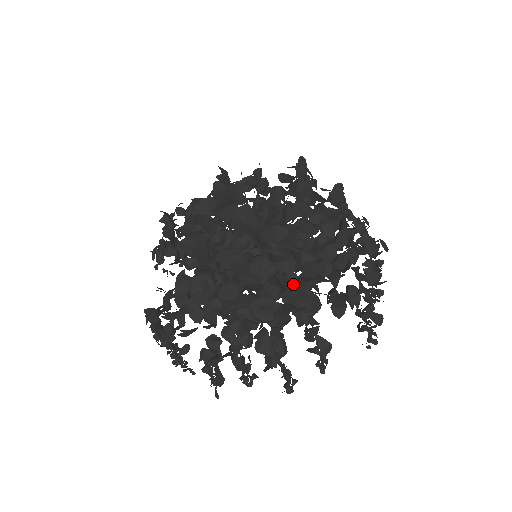
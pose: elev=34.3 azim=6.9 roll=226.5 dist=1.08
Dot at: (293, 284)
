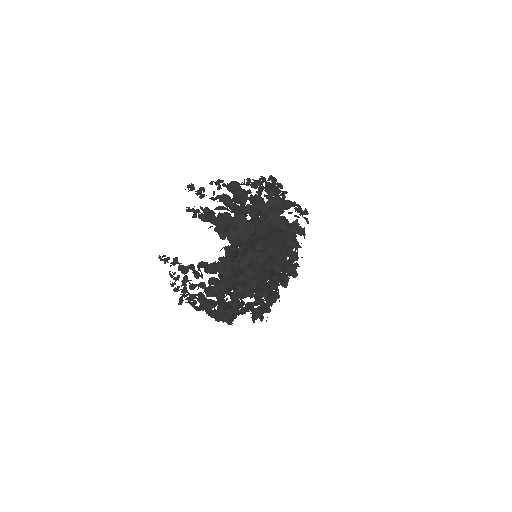
Dot at: (268, 294)
